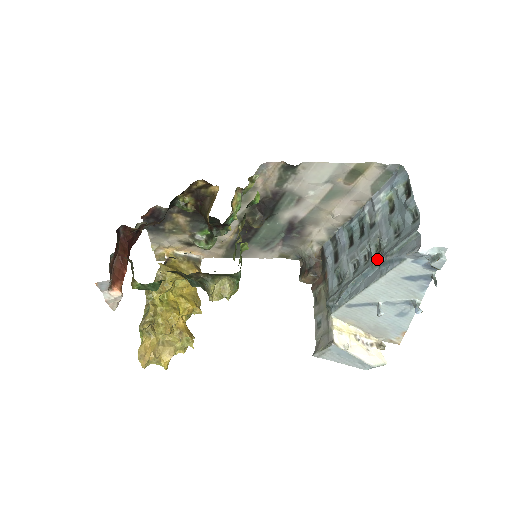
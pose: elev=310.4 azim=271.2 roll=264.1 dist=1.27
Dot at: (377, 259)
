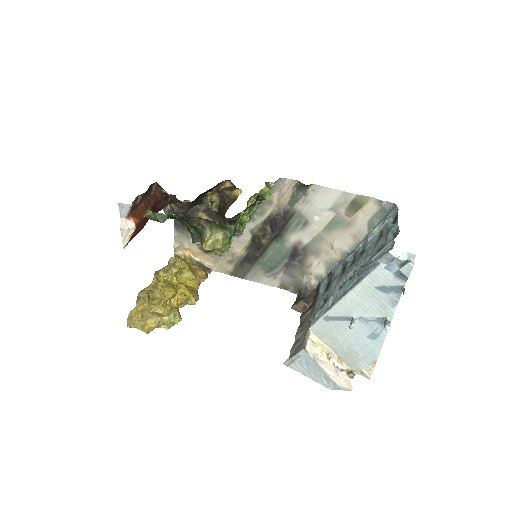
Dot at: occluded
